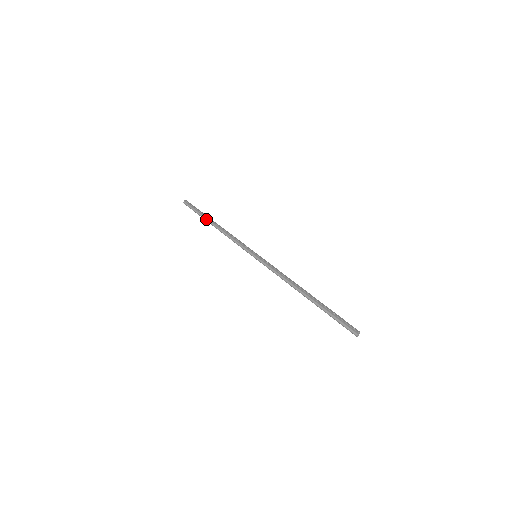
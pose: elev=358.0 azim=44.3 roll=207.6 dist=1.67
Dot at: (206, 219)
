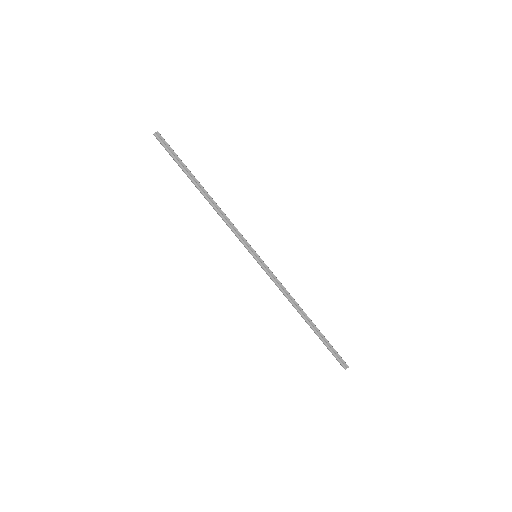
Dot at: (192, 178)
